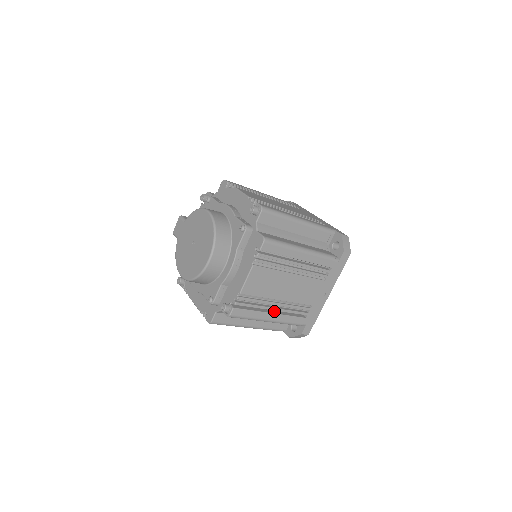
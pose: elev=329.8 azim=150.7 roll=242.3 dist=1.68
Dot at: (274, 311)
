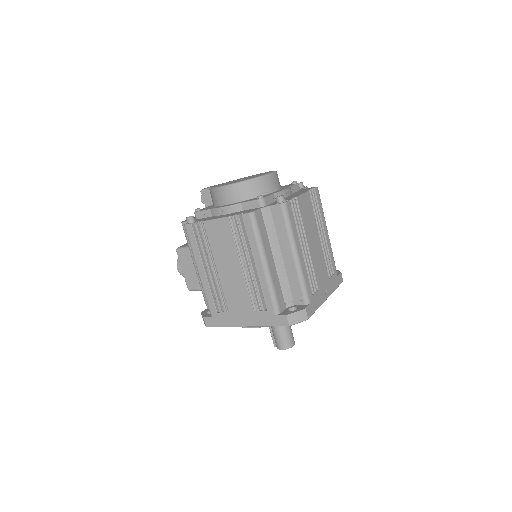
Dot at: occluded
